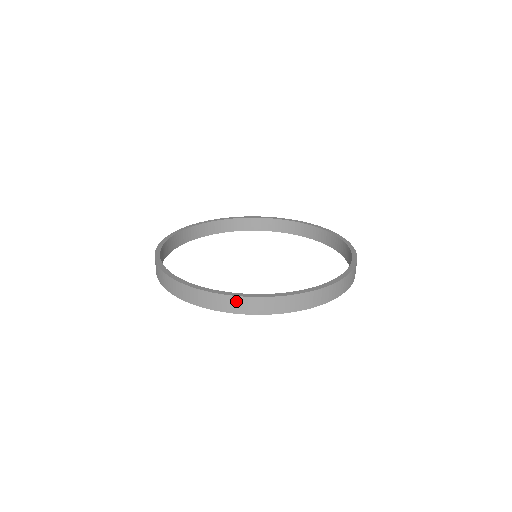
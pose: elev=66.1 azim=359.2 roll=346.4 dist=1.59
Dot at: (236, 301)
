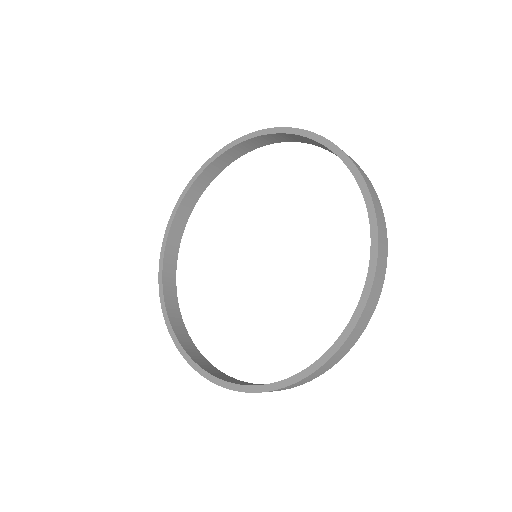
Dot at: occluded
